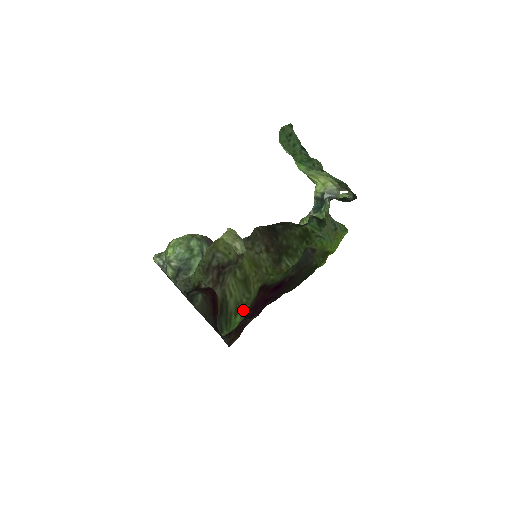
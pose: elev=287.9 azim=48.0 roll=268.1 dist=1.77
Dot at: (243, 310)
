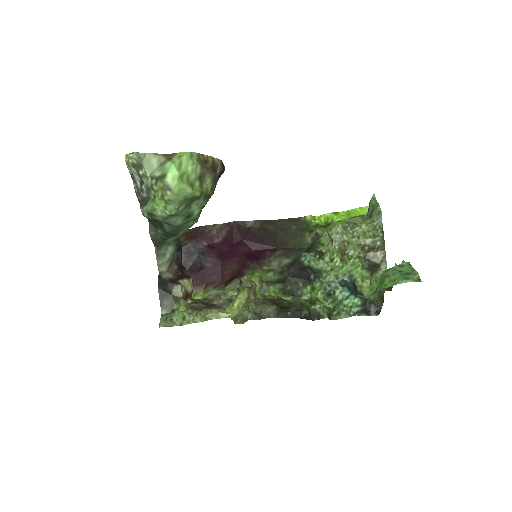
Dot at: occluded
